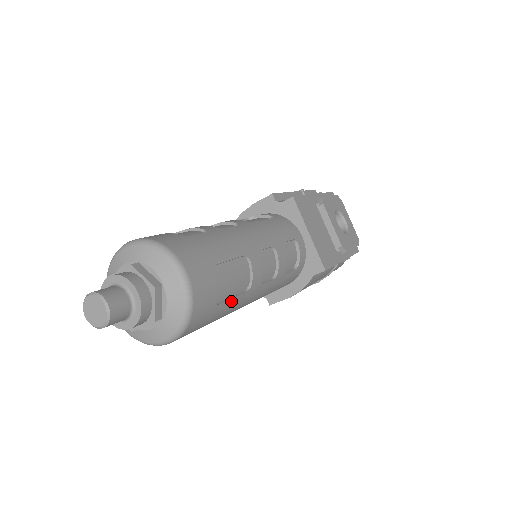
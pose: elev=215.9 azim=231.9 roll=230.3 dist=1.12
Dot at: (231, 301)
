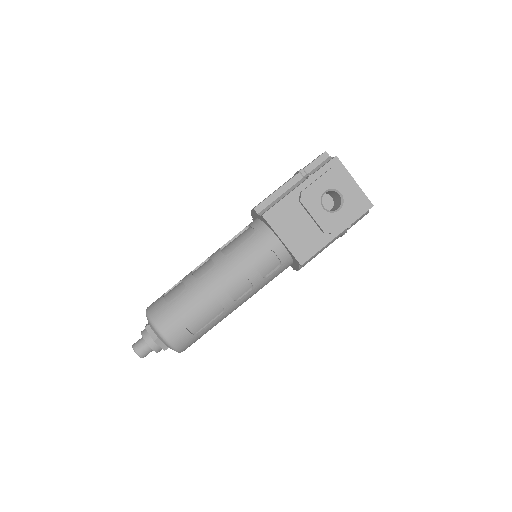
Dot at: (210, 324)
